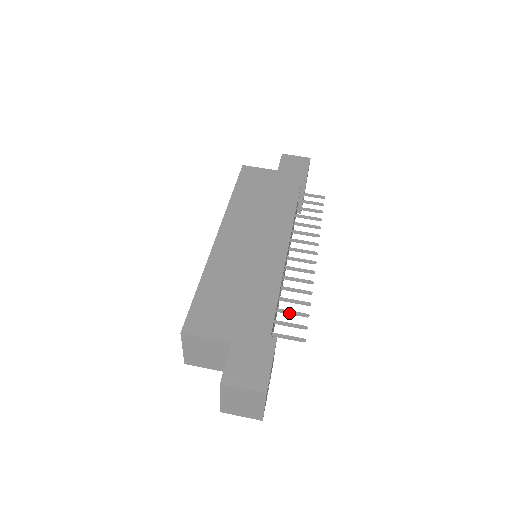
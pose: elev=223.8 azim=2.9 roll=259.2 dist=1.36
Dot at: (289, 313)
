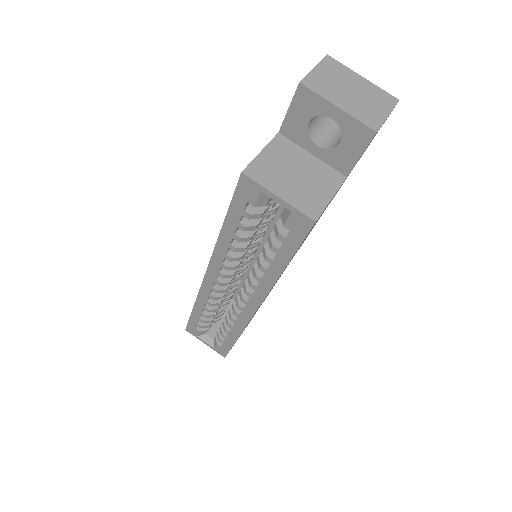
Dot at: occluded
